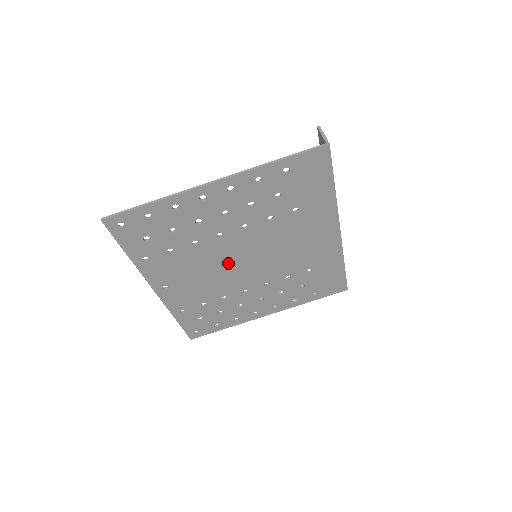
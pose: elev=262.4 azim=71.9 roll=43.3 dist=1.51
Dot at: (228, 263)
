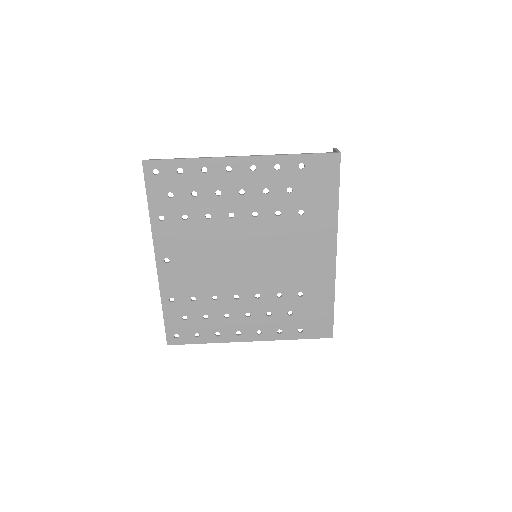
Dot at: (230, 253)
